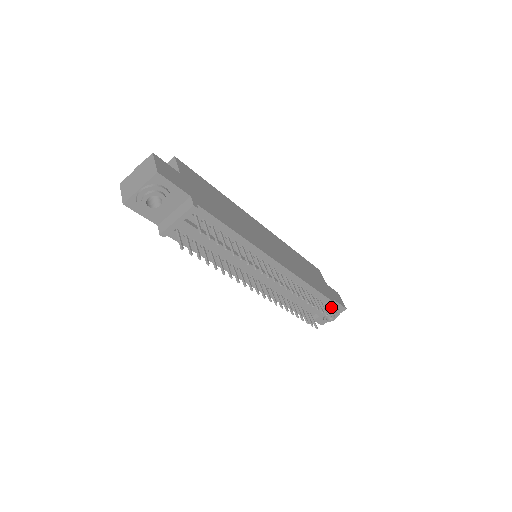
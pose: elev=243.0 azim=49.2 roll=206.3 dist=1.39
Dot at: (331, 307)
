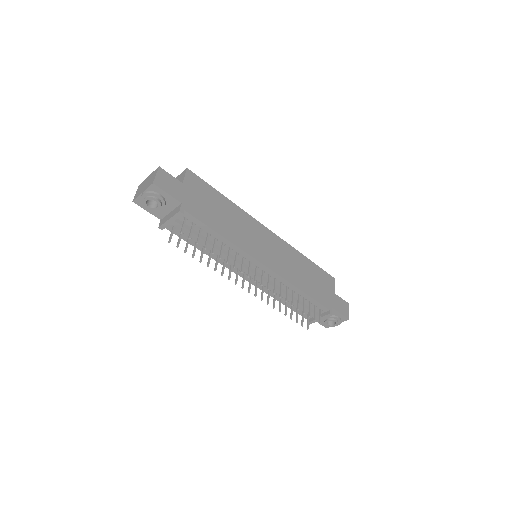
Dot at: (326, 314)
